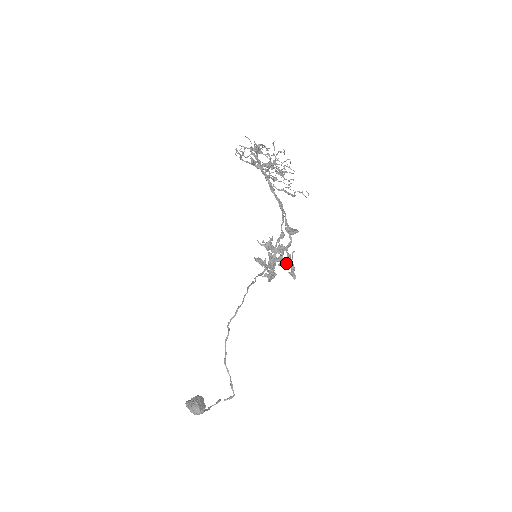
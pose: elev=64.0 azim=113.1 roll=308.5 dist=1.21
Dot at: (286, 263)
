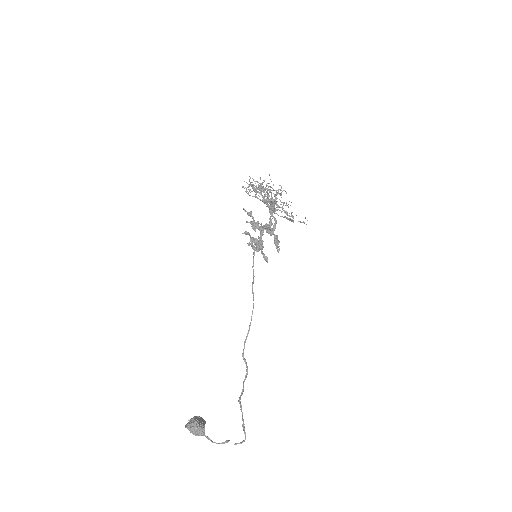
Dot at: (266, 229)
